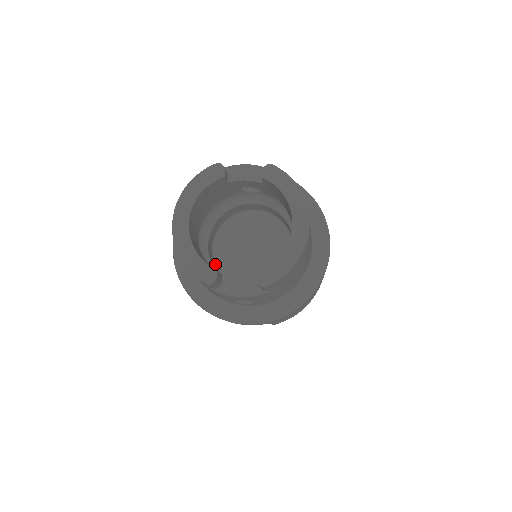
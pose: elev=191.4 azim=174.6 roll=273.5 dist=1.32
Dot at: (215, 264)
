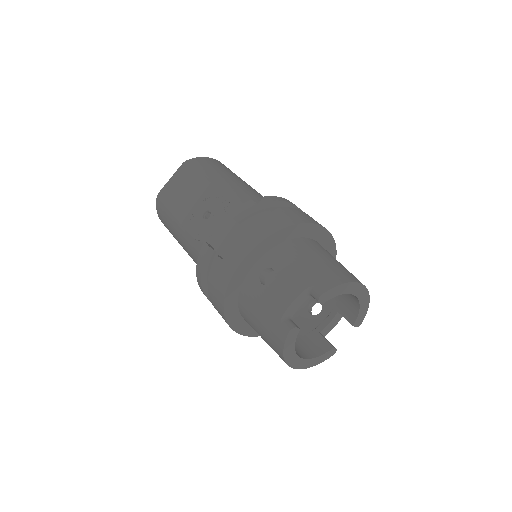
Dot at: occluded
